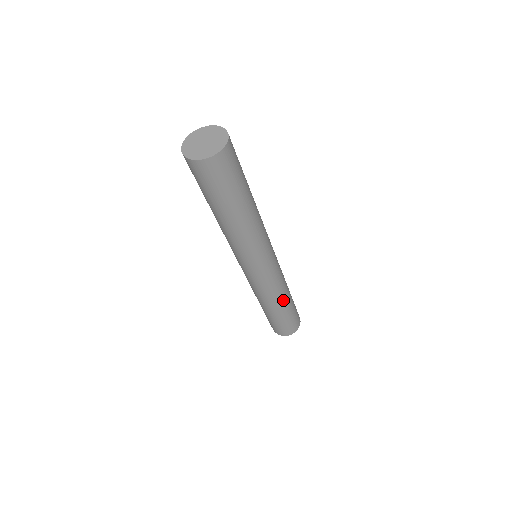
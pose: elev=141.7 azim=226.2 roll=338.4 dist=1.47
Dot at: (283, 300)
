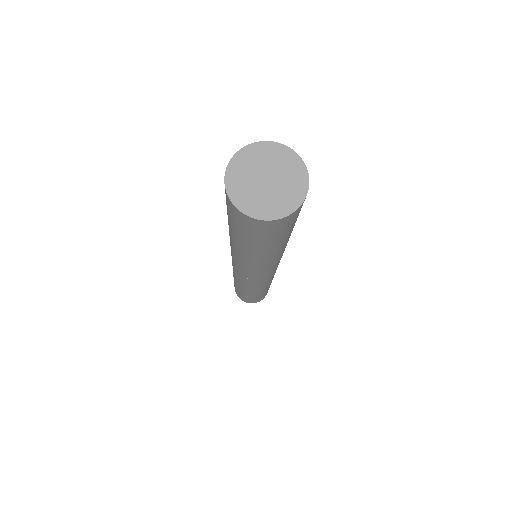
Dot at: (261, 291)
